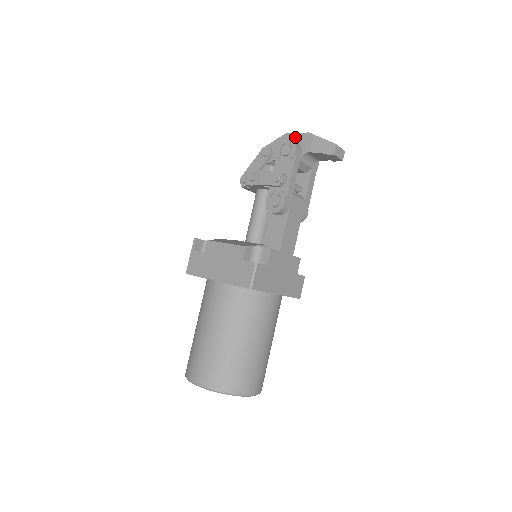
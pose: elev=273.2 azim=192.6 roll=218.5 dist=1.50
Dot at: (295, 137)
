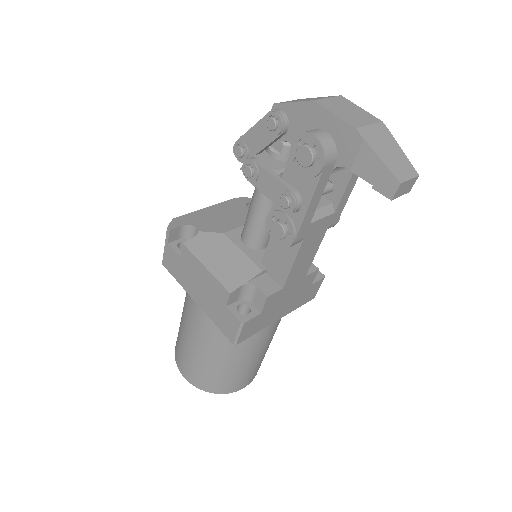
Dot at: (330, 121)
